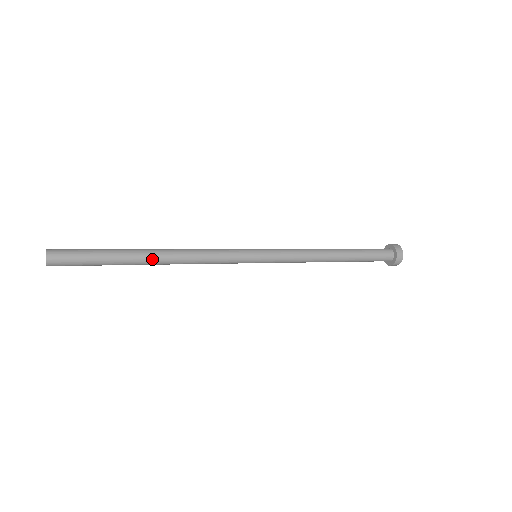
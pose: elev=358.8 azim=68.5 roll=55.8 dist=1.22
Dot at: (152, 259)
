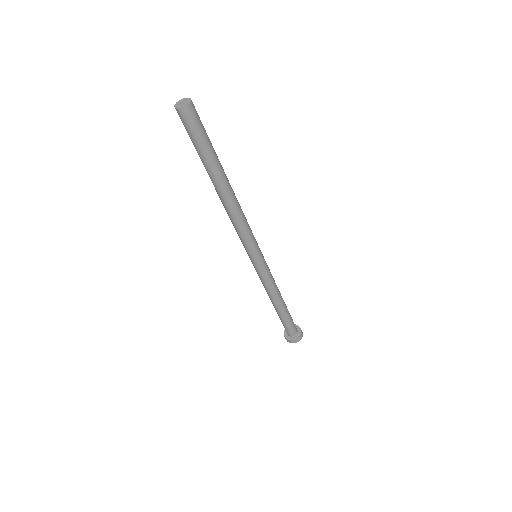
Dot at: (228, 181)
